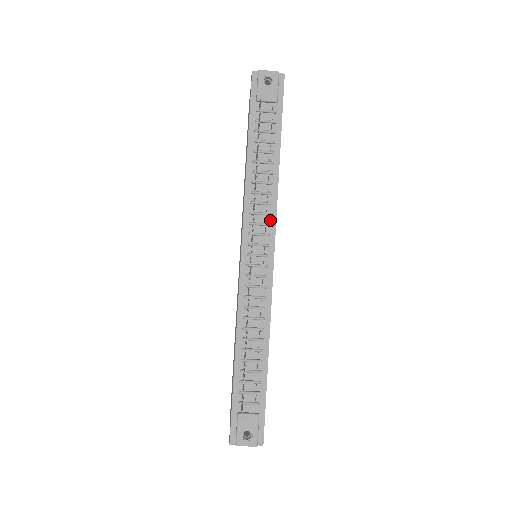
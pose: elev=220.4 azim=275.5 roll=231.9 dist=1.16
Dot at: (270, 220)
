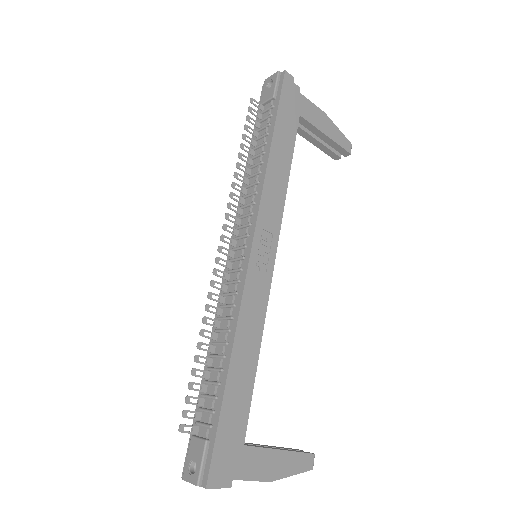
Dot at: (254, 209)
